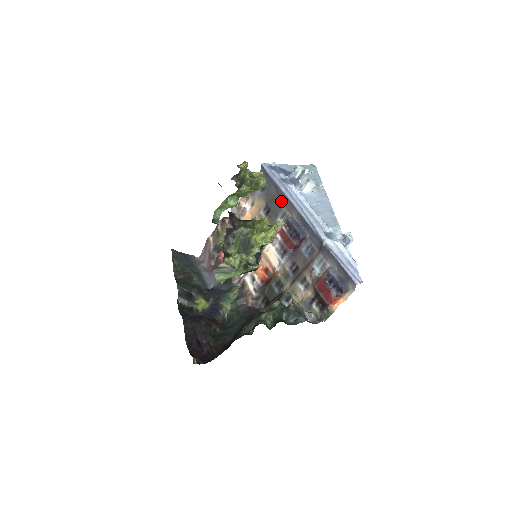
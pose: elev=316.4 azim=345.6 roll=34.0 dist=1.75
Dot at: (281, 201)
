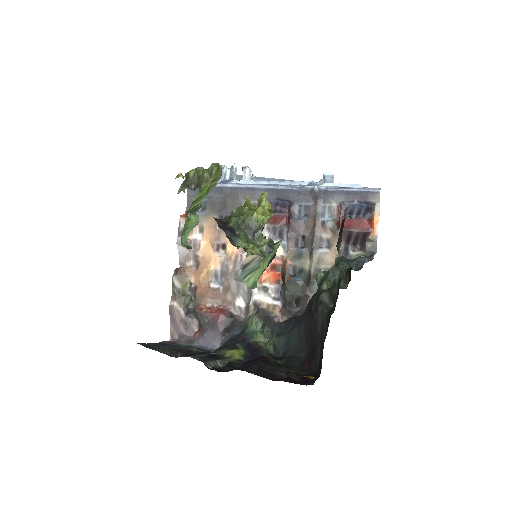
Dot at: (235, 198)
